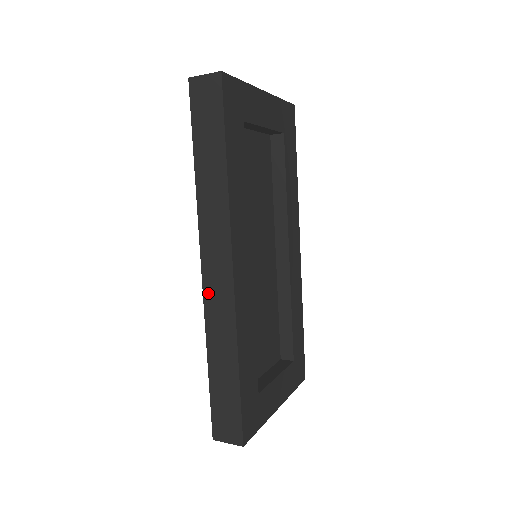
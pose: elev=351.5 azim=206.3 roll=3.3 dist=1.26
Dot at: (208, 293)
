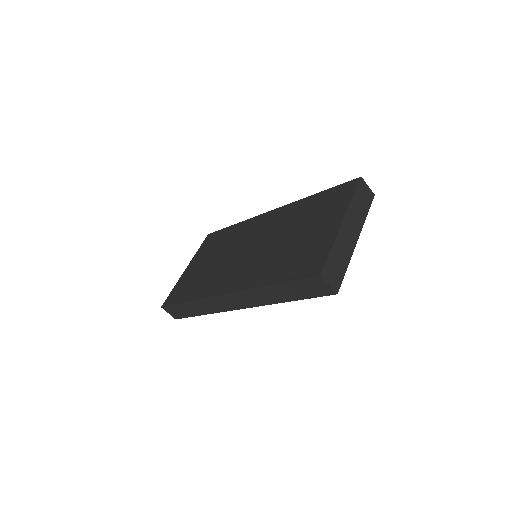
Dot at: (217, 299)
